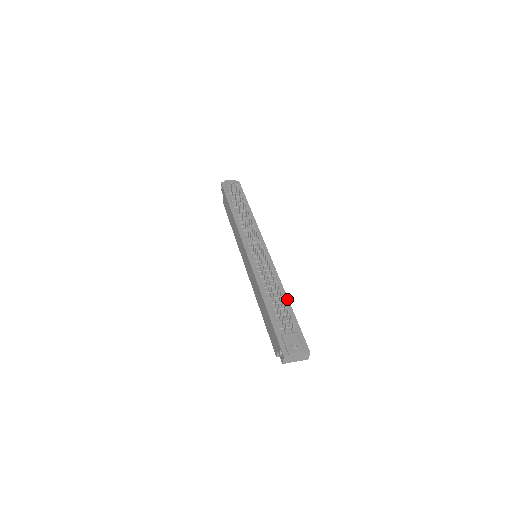
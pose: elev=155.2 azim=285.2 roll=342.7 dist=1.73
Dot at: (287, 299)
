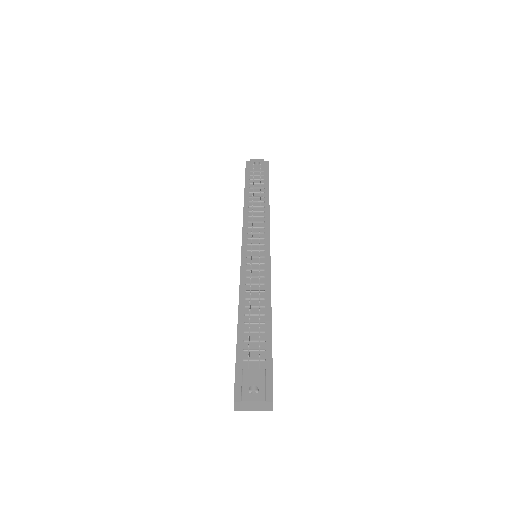
Dot at: (270, 319)
